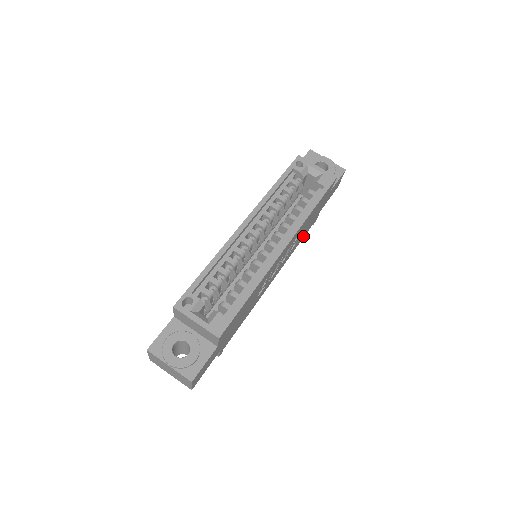
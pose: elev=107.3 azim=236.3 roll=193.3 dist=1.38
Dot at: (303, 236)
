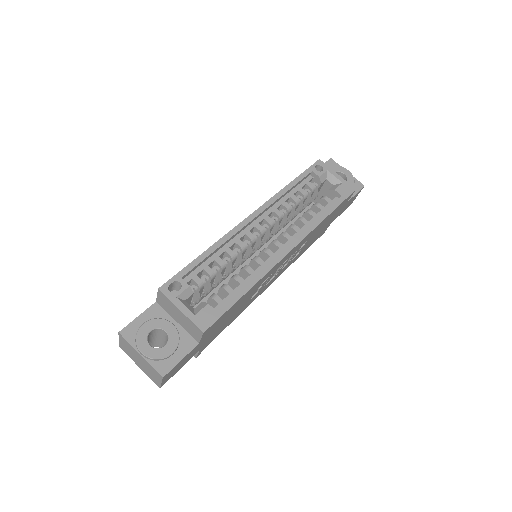
Dot at: (308, 246)
